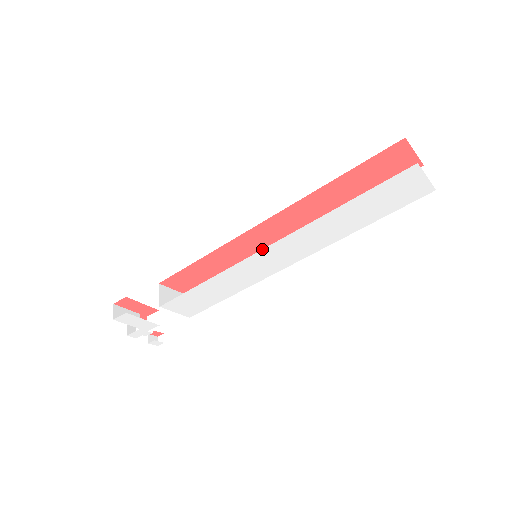
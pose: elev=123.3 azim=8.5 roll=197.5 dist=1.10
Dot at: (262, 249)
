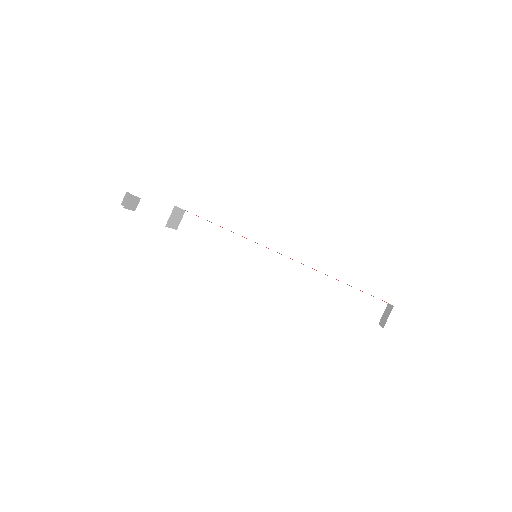
Dot at: occluded
